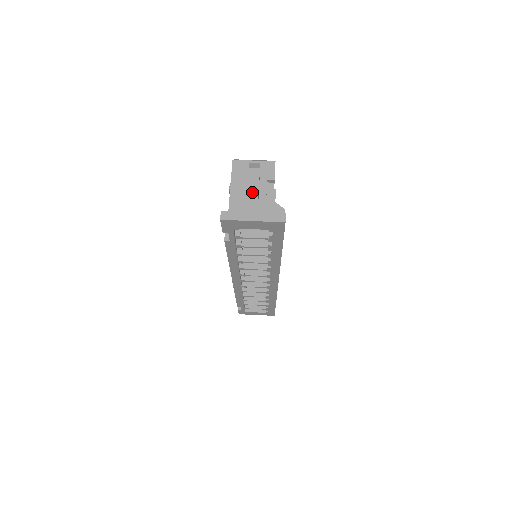
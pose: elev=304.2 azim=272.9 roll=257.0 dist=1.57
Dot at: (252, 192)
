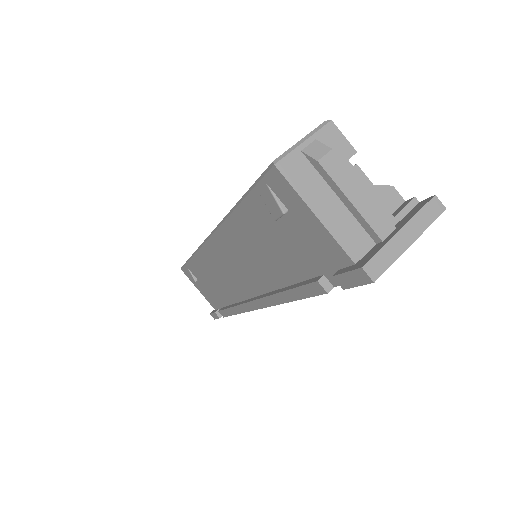
Dot at: (358, 198)
